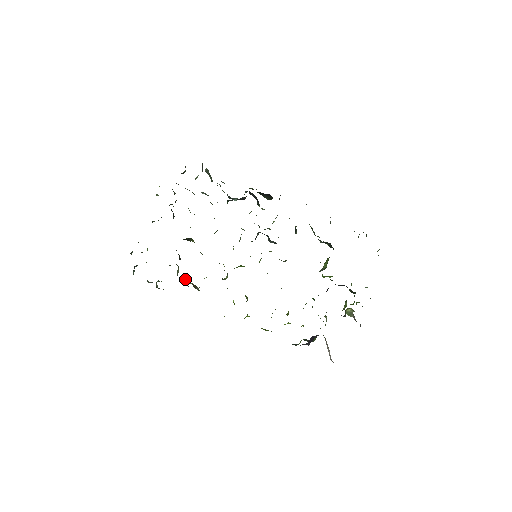
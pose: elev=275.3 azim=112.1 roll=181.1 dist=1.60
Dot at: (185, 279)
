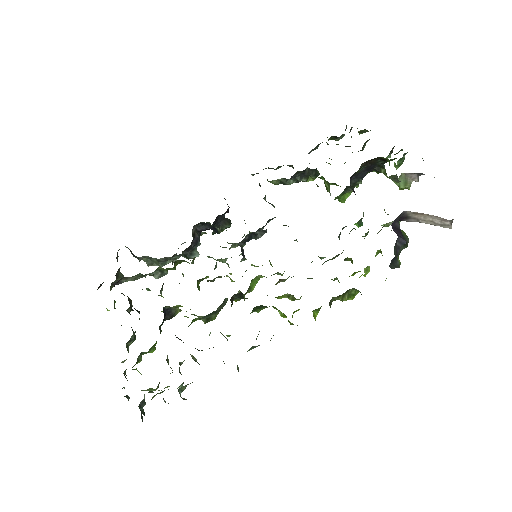
Dot at: occluded
